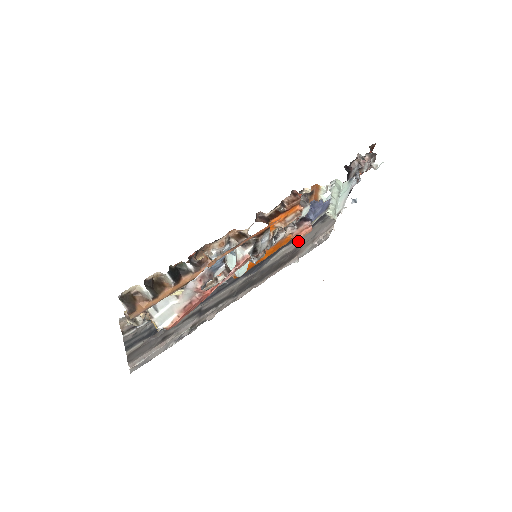
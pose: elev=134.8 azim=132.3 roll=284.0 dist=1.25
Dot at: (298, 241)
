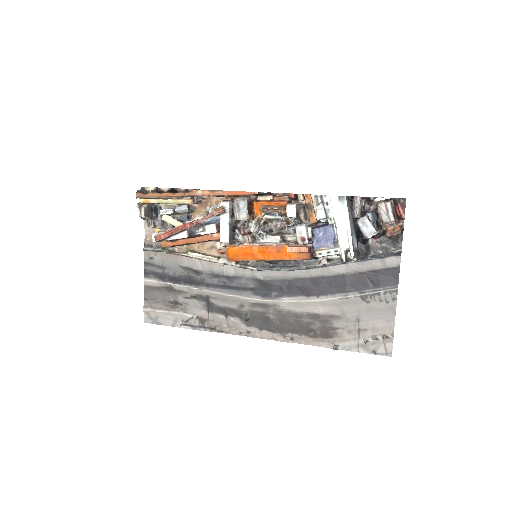
Dot at: (327, 303)
